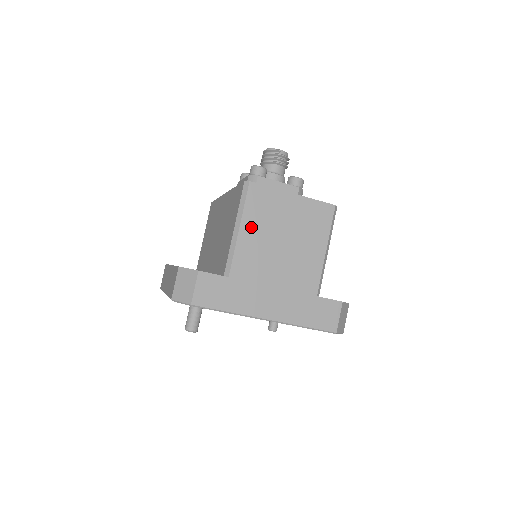
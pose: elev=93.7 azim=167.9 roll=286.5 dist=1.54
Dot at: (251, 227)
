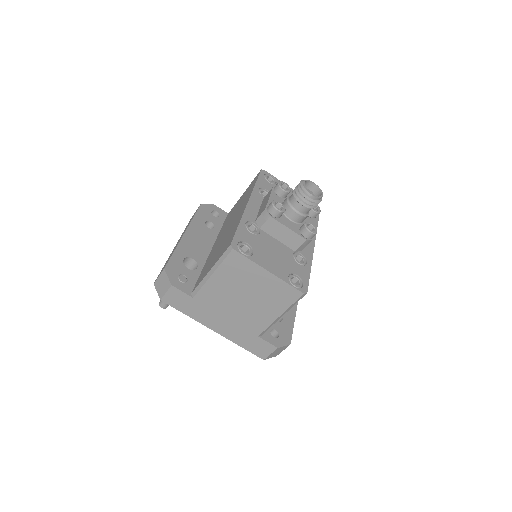
Dot at: (222, 277)
